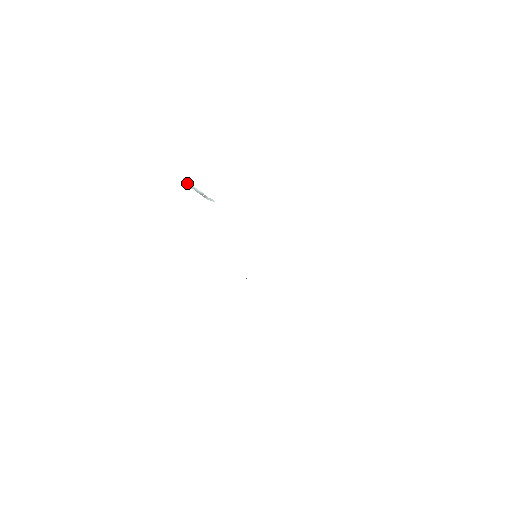
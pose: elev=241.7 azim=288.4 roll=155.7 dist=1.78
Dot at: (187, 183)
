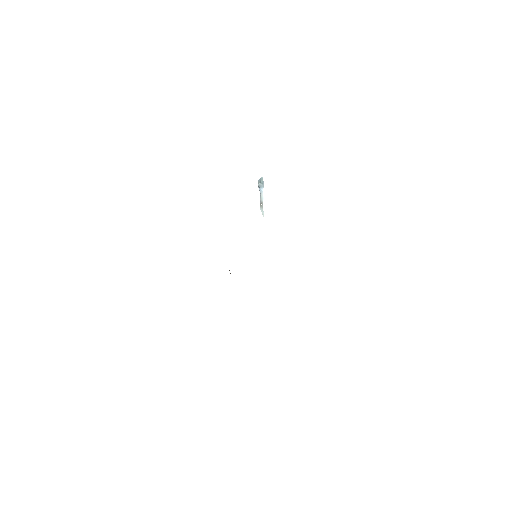
Dot at: (261, 182)
